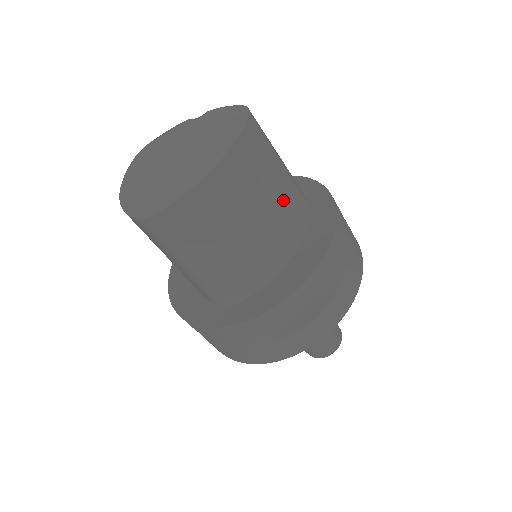
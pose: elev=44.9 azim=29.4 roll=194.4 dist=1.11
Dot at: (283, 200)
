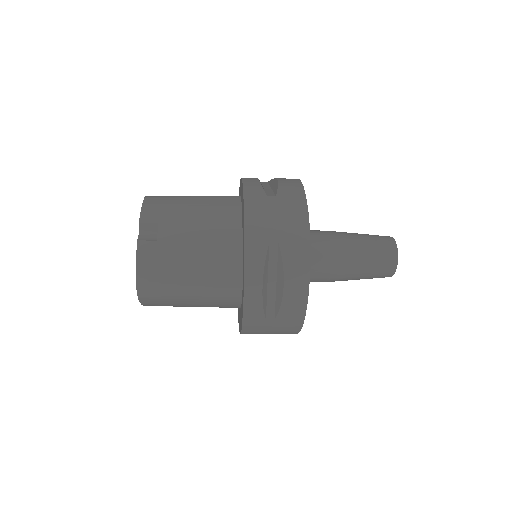
Dot at: (204, 306)
